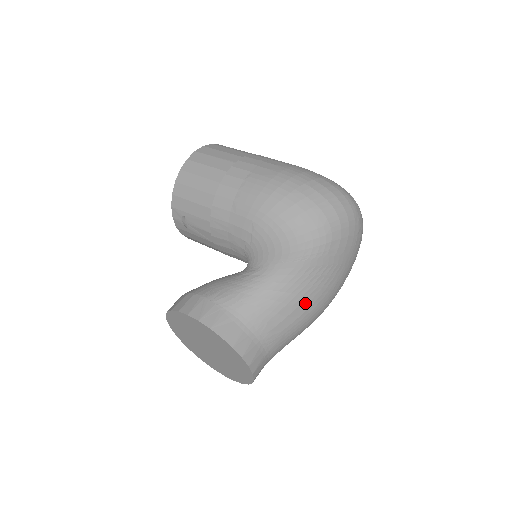
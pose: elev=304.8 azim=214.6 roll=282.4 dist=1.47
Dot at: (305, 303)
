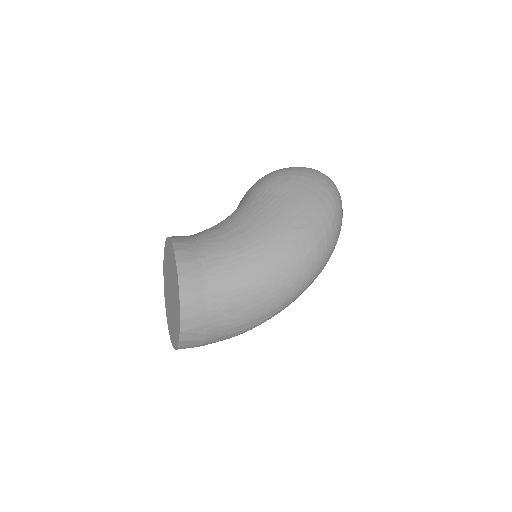
Dot at: (252, 220)
